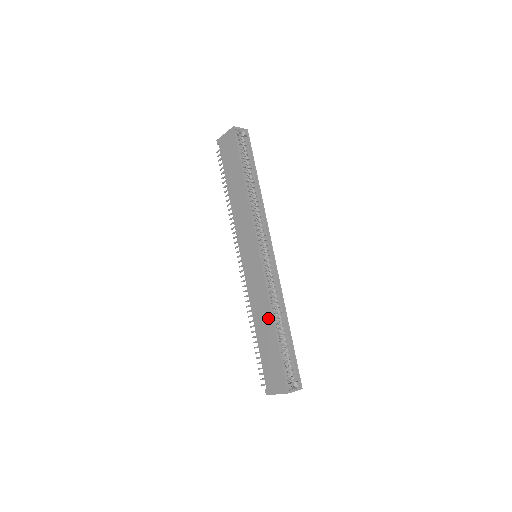
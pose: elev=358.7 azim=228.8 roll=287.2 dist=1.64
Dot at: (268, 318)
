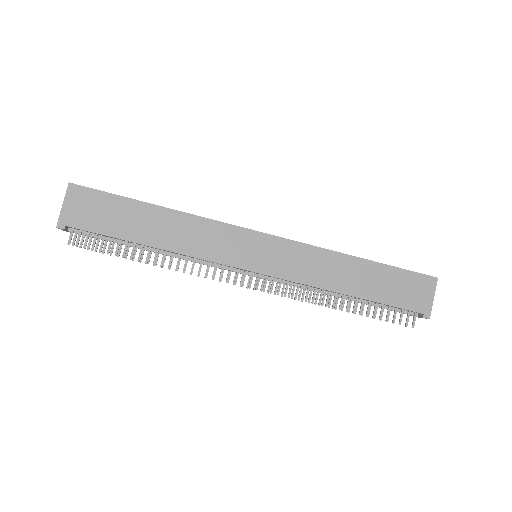
Dot at: (347, 263)
